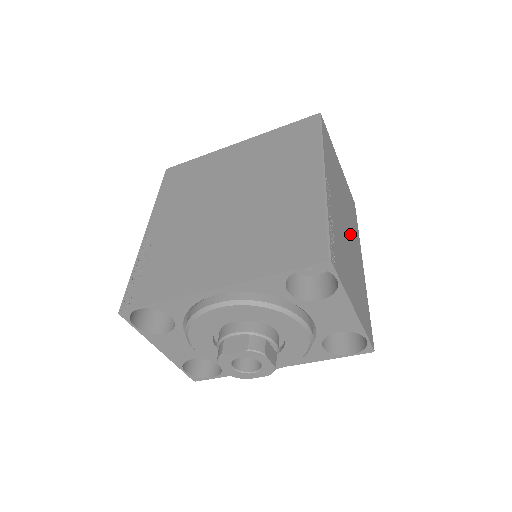
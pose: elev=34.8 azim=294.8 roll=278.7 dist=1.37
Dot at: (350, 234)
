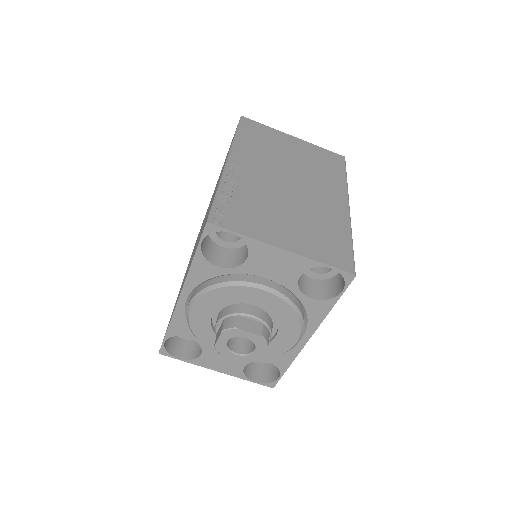
Dot at: (304, 188)
